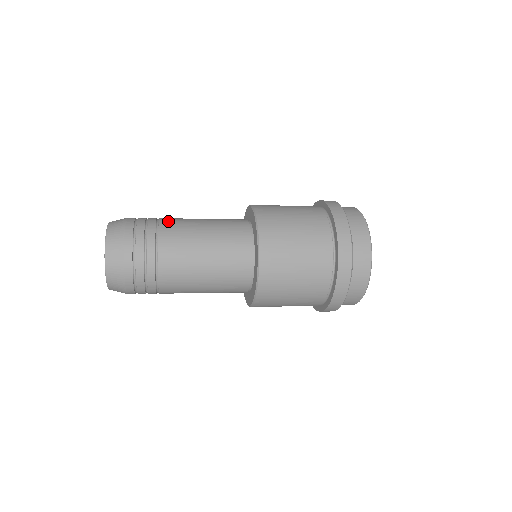
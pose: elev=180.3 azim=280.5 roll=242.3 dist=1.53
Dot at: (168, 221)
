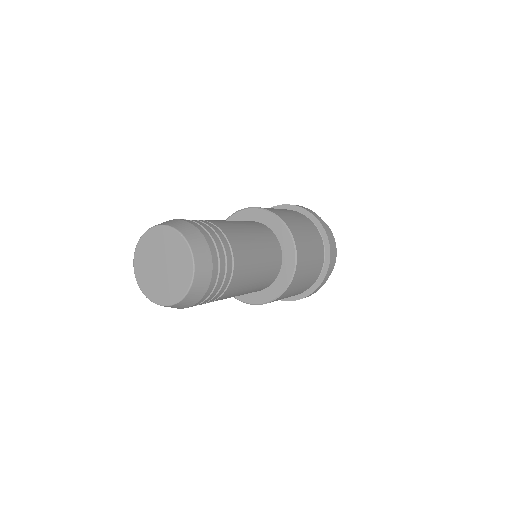
Dot at: occluded
